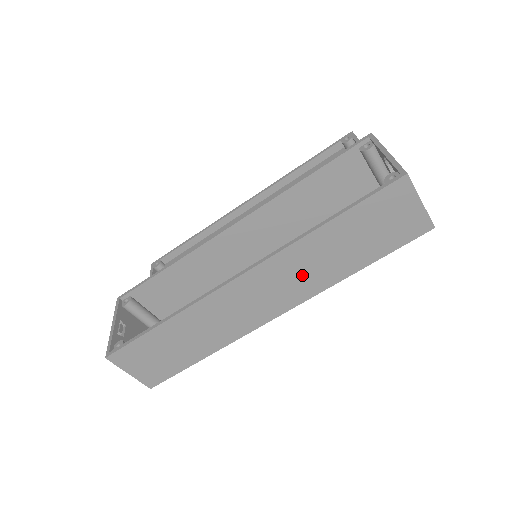
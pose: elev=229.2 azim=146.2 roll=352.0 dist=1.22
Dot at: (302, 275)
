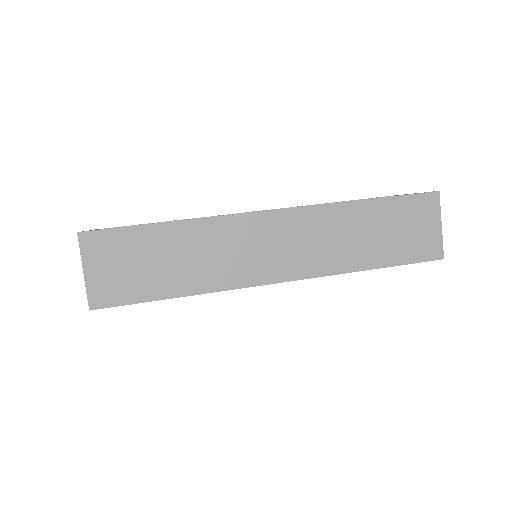
Dot at: (323, 244)
